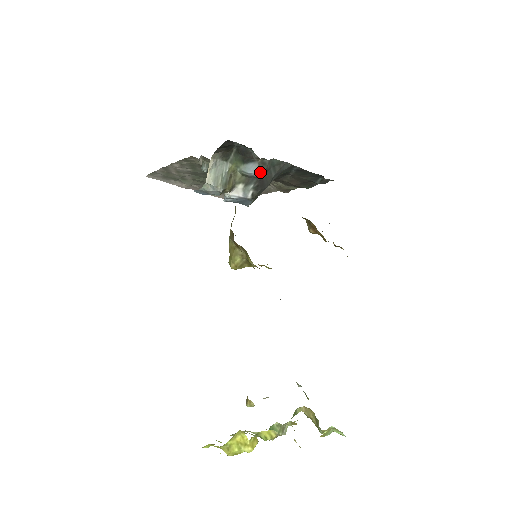
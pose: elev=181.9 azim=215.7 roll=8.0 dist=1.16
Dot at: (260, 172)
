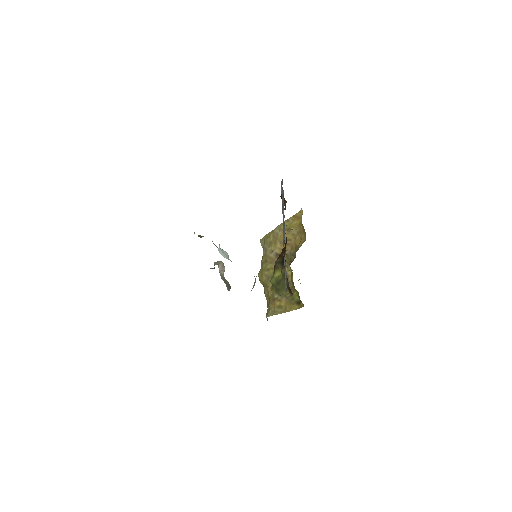
Dot at: occluded
